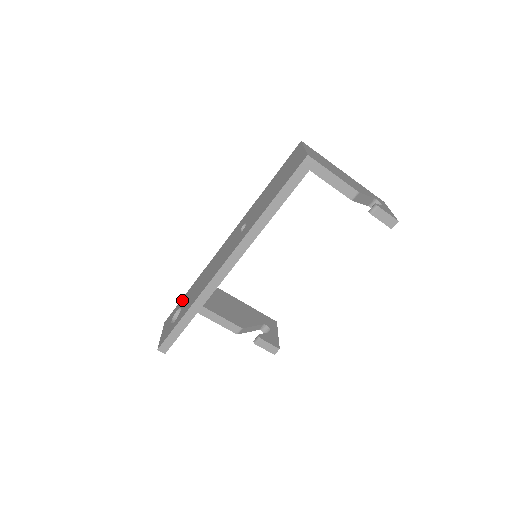
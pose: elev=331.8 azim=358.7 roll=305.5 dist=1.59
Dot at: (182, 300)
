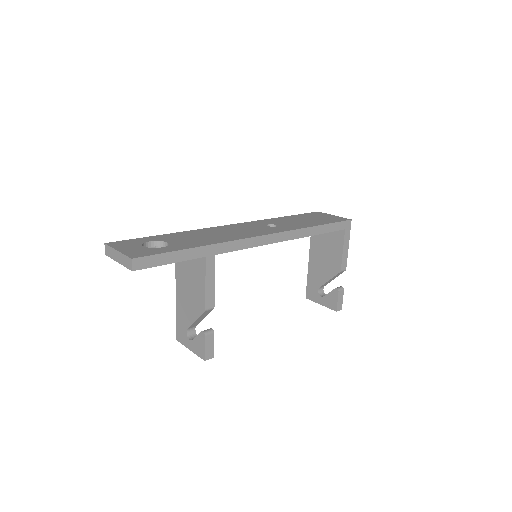
Dot at: (155, 237)
